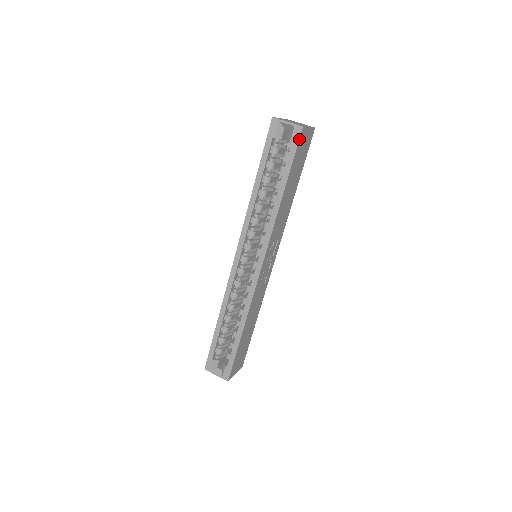
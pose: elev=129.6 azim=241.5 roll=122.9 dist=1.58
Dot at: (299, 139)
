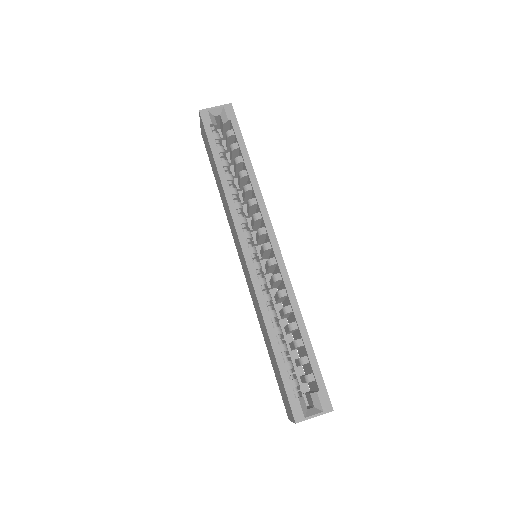
Dot at: (234, 114)
